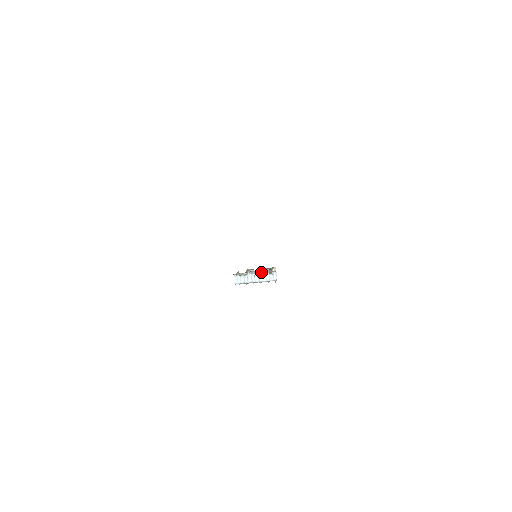
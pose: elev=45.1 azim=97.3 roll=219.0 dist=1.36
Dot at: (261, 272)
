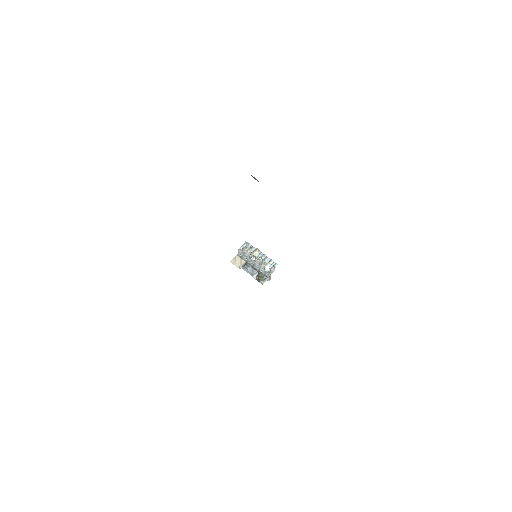
Dot at: (260, 264)
